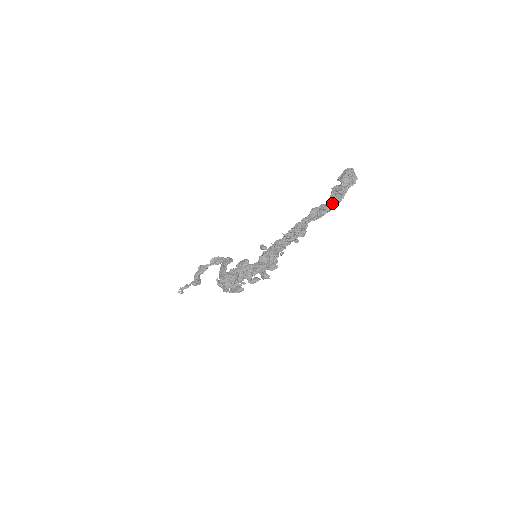
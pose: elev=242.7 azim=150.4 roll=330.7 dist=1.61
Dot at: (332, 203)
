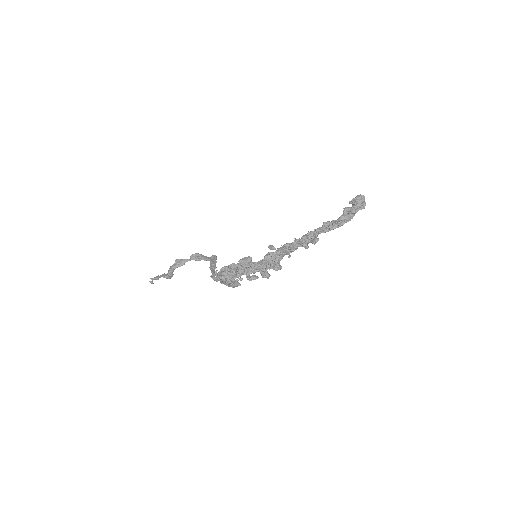
Dot at: (344, 220)
